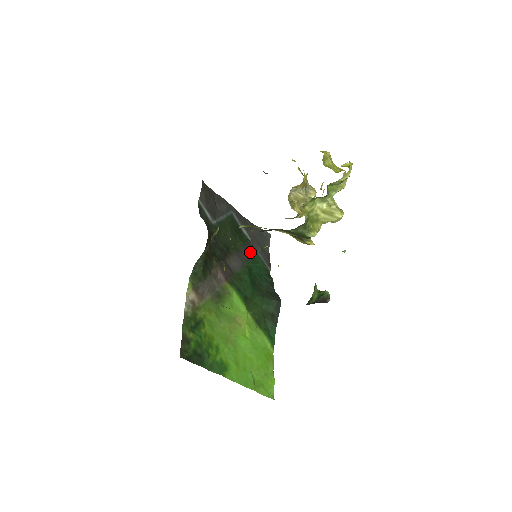
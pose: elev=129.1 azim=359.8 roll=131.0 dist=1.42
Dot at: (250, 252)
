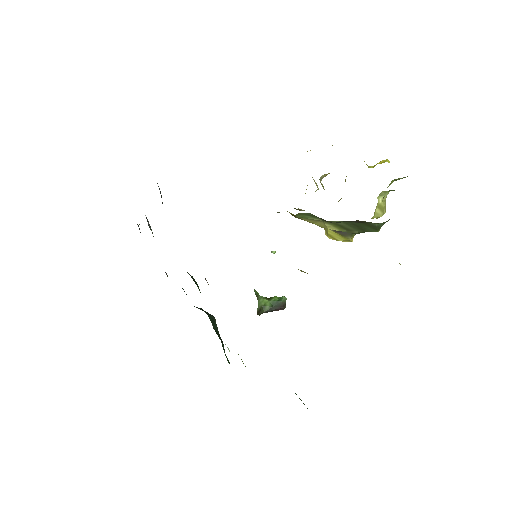
Dot at: occluded
